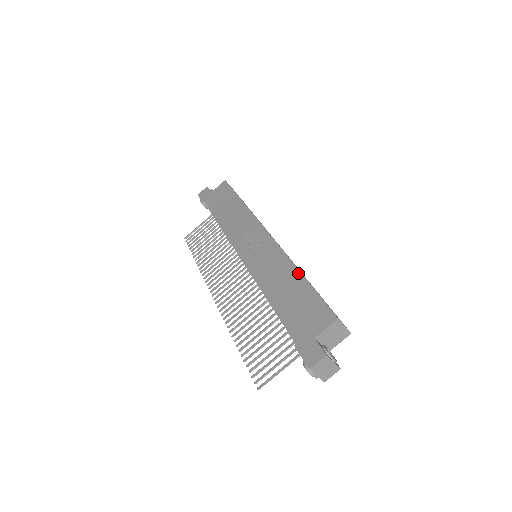
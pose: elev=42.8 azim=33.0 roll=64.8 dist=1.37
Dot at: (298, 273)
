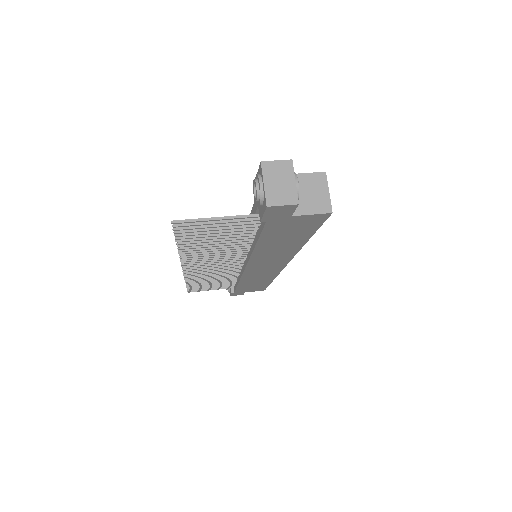
Dot at: occluded
